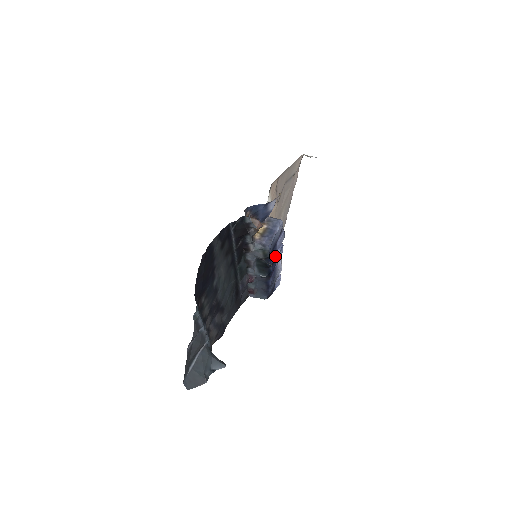
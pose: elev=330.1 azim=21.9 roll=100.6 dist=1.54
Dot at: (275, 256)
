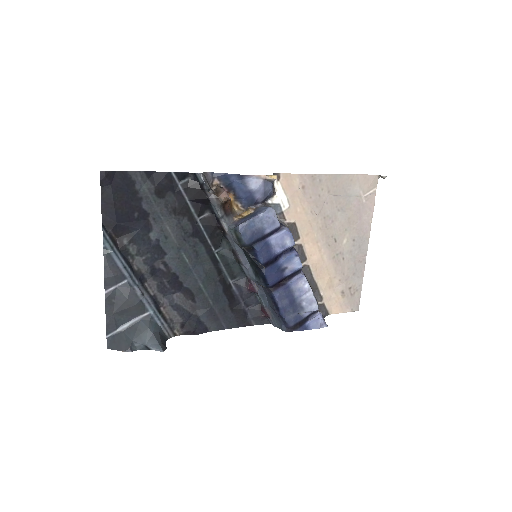
Dot at: (273, 258)
